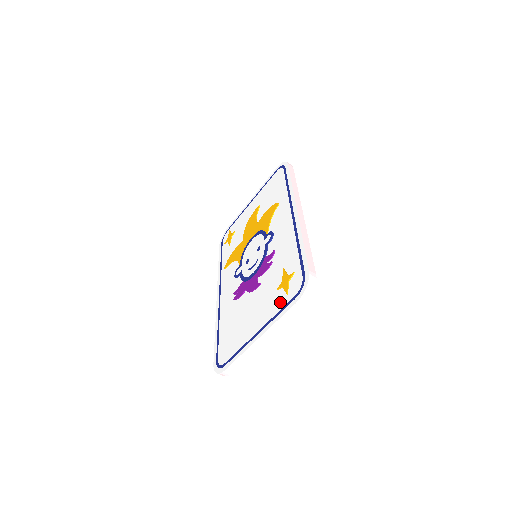
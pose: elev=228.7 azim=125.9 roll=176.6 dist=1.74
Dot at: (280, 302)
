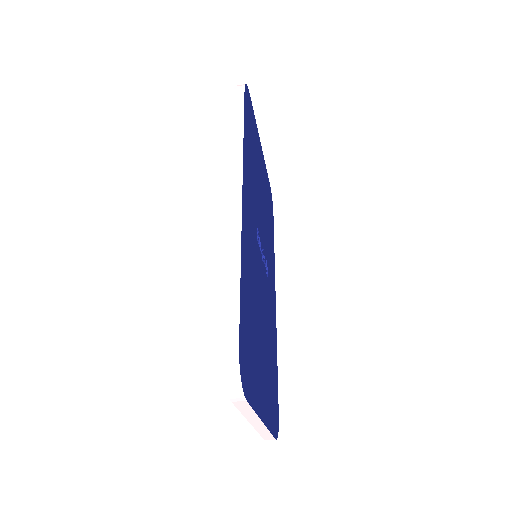
Dot at: occluded
